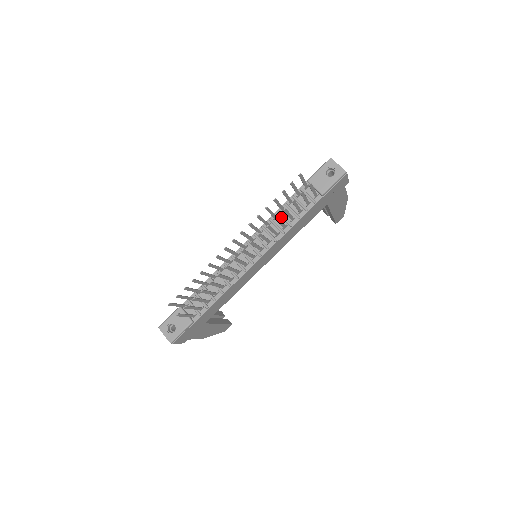
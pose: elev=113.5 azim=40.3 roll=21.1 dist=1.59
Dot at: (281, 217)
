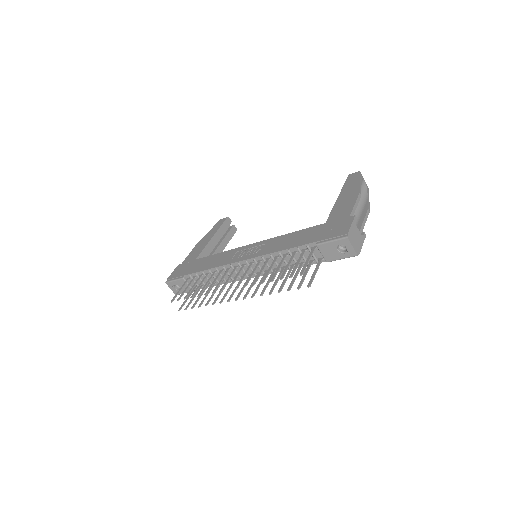
Dot at: occluded
